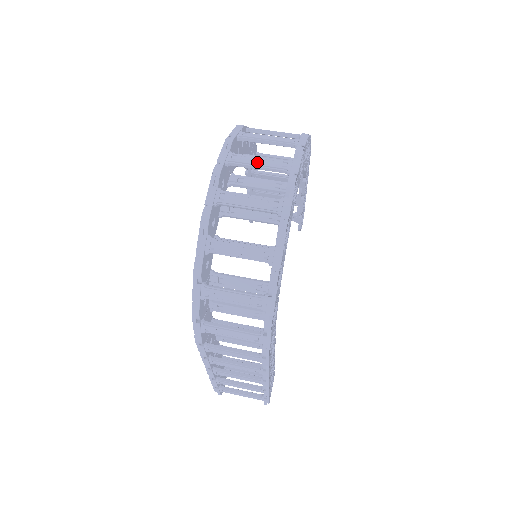
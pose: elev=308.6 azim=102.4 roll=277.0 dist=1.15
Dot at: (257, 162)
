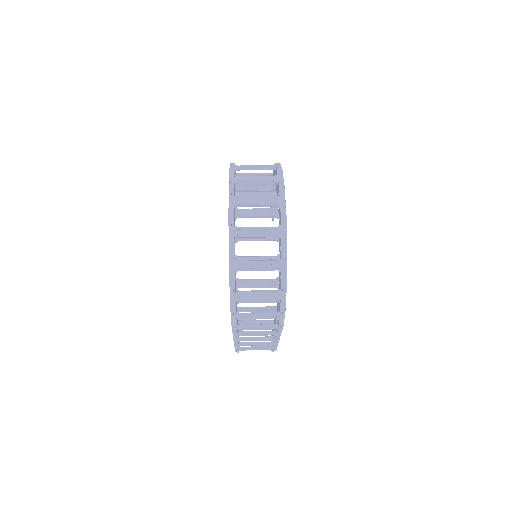
Dot at: (256, 202)
